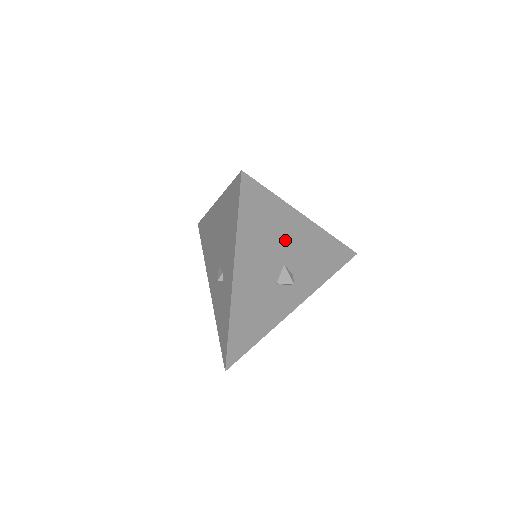
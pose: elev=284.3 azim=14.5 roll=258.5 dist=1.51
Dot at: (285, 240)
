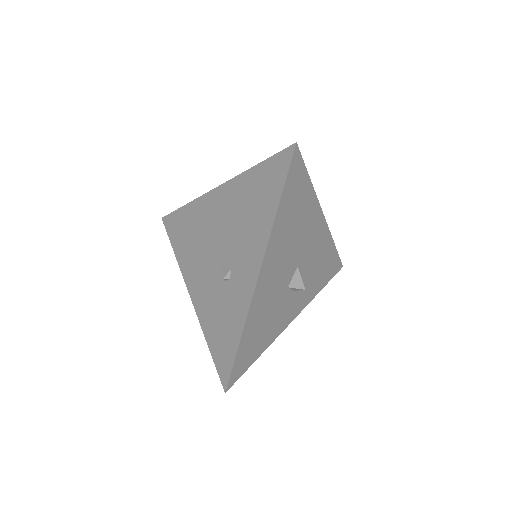
Dot at: (305, 237)
